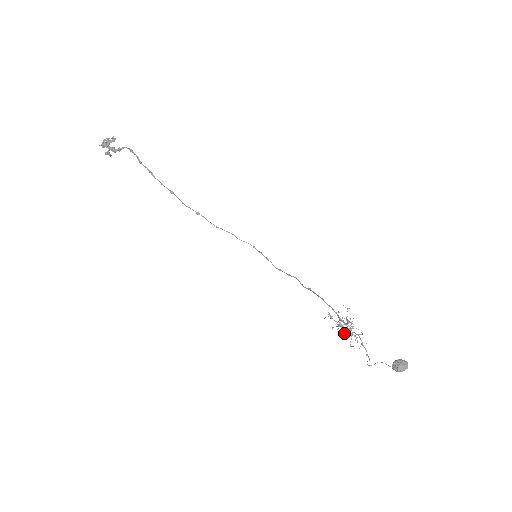
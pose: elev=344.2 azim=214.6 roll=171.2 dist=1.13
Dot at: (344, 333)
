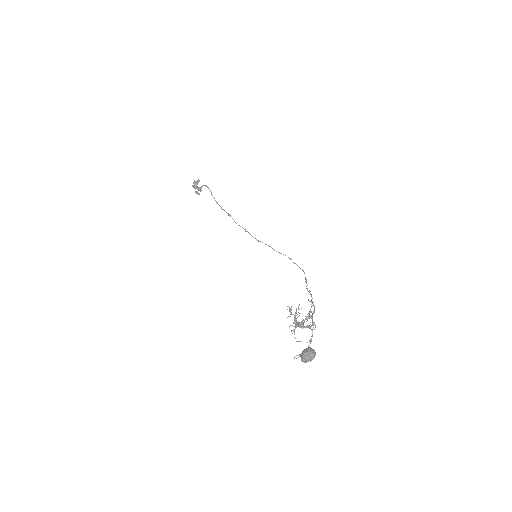
Dot at: (292, 325)
